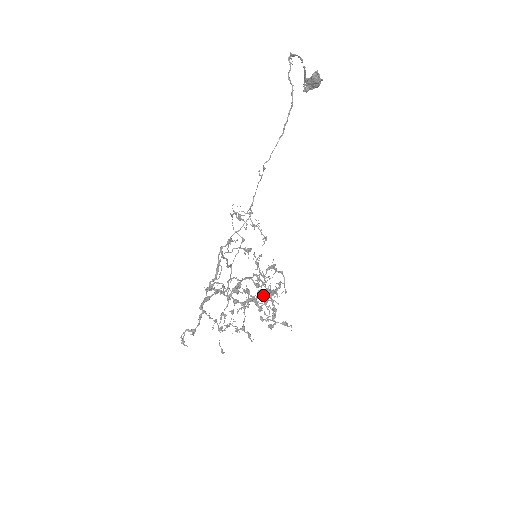
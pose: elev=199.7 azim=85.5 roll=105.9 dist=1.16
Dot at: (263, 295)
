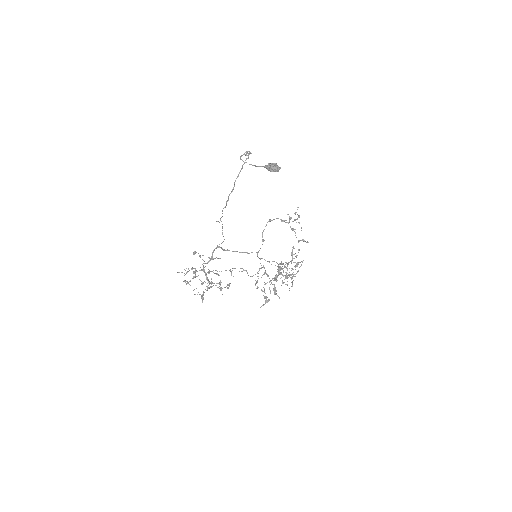
Dot at: (285, 276)
